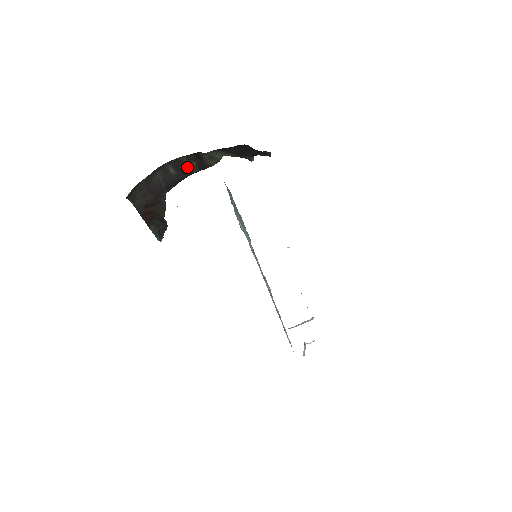
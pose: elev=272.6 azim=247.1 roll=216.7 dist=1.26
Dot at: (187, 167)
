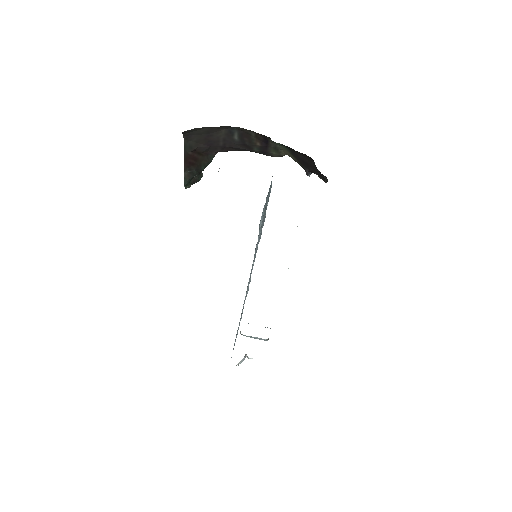
Dot at: (251, 143)
